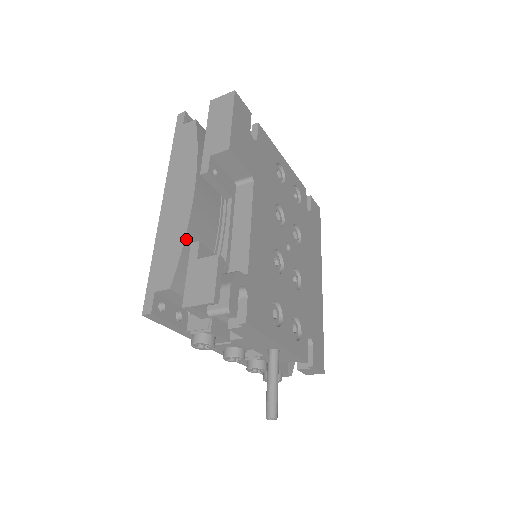
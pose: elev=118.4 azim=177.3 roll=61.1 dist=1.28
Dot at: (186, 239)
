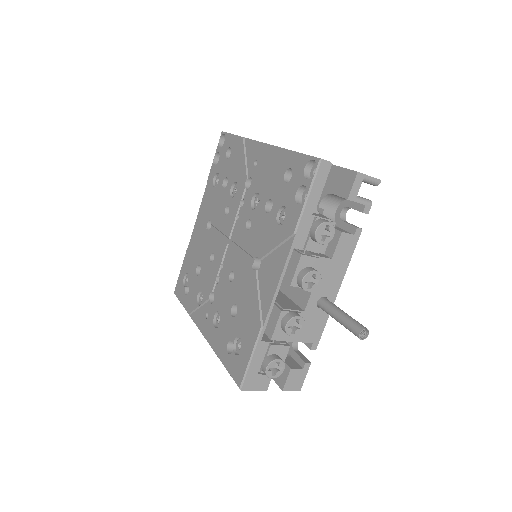
Dot at: occluded
